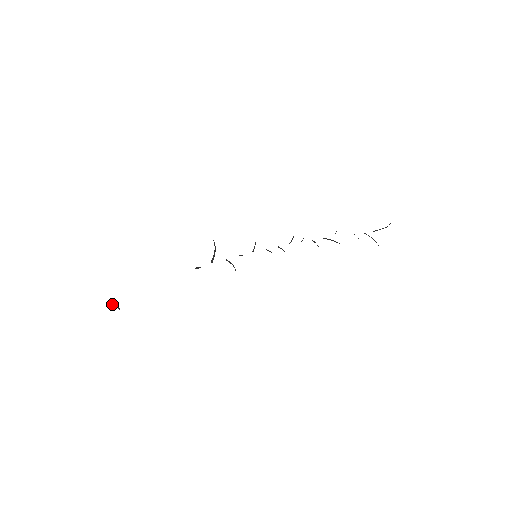
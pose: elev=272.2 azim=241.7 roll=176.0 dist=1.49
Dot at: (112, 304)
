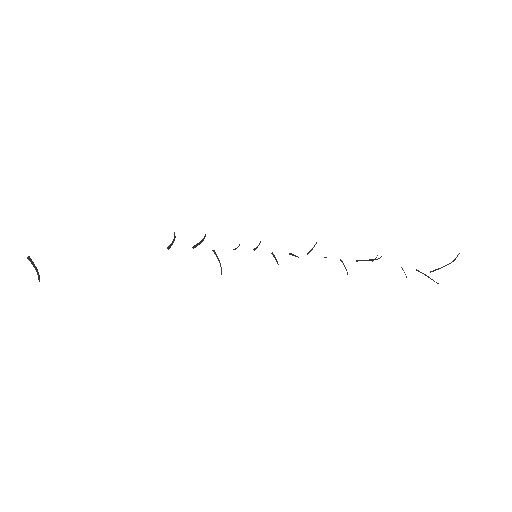
Dot at: (33, 262)
